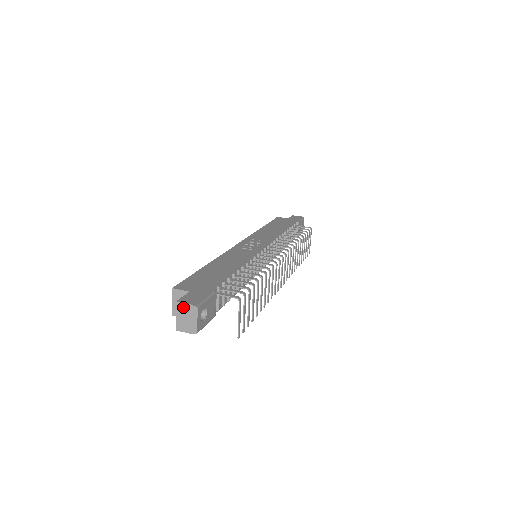
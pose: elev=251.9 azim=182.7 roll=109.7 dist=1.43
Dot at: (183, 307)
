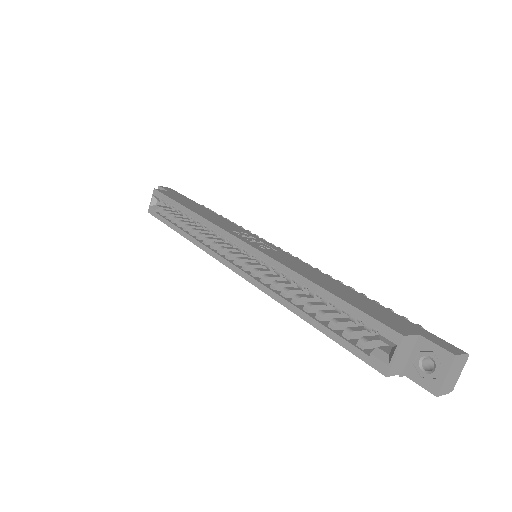
Dot at: (458, 360)
